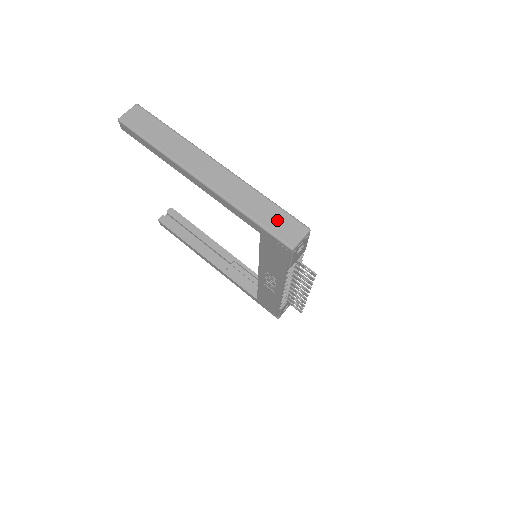
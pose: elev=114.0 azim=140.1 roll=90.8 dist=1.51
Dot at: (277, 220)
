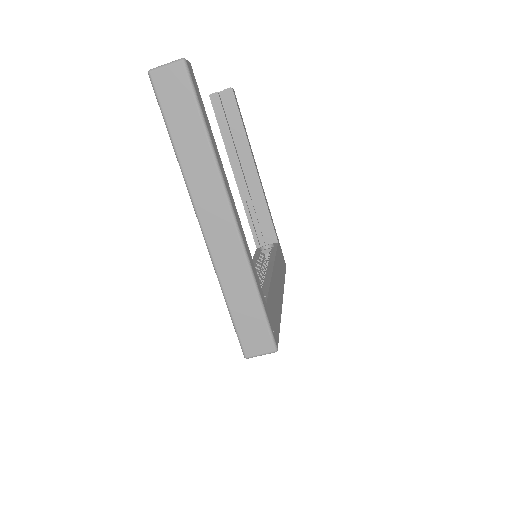
Dot at: (251, 323)
